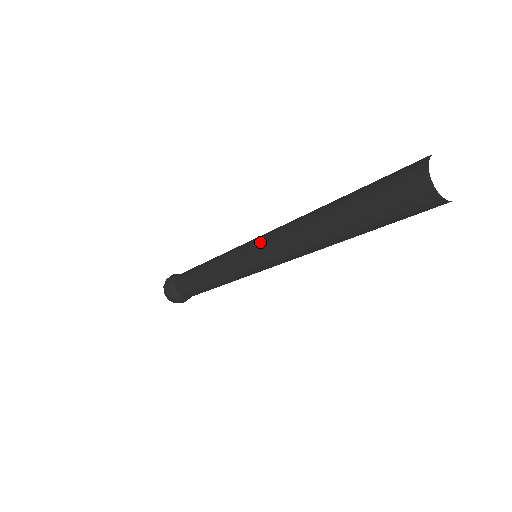
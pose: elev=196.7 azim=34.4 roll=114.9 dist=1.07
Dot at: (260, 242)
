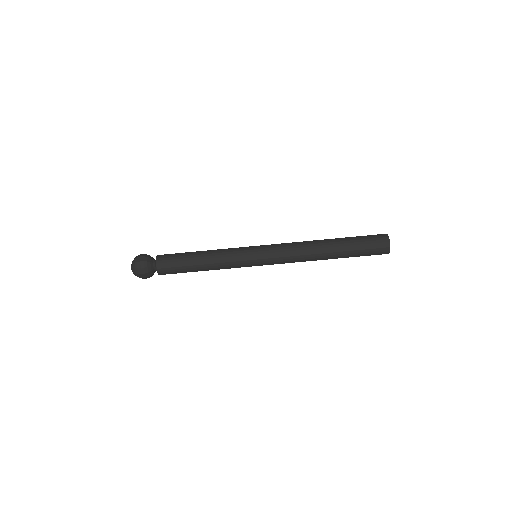
Dot at: (274, 245)
